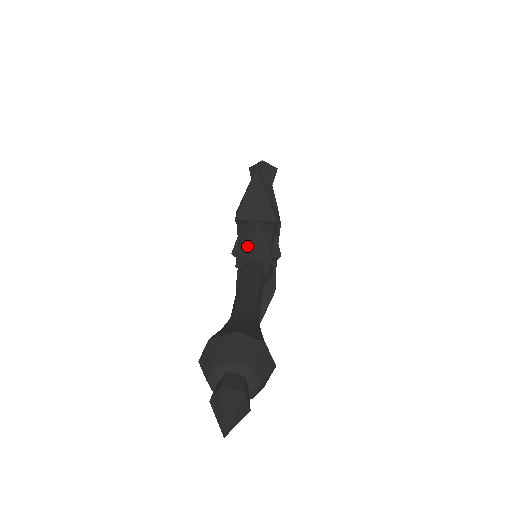
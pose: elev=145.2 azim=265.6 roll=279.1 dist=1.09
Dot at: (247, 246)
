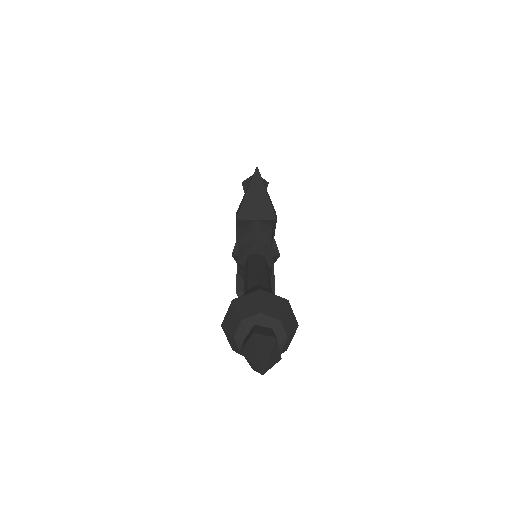
Dot at: (248, 244)
